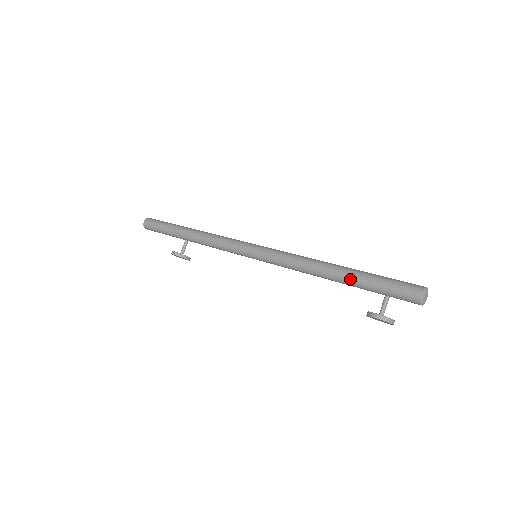
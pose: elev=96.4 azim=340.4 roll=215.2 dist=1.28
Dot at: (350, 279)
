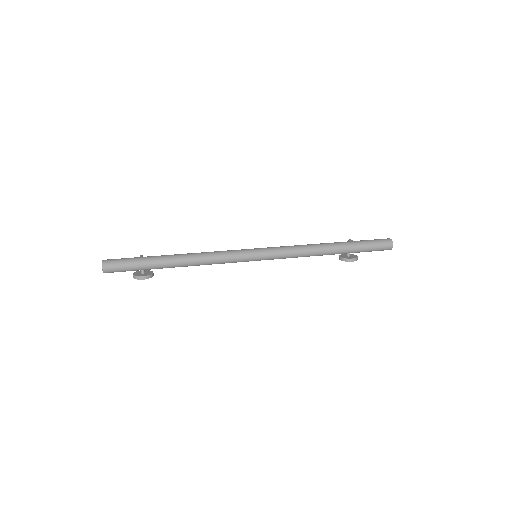
Dot at: (348, 251)
